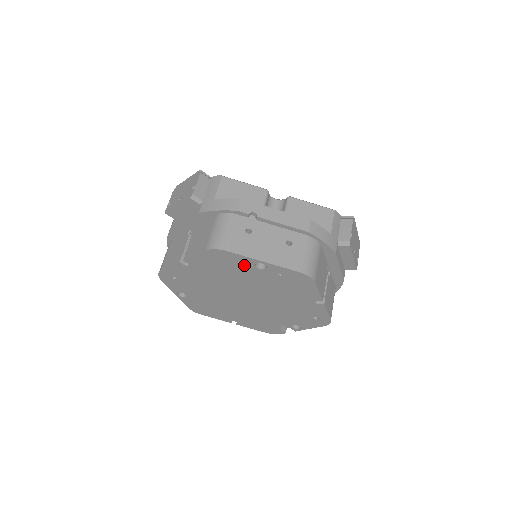
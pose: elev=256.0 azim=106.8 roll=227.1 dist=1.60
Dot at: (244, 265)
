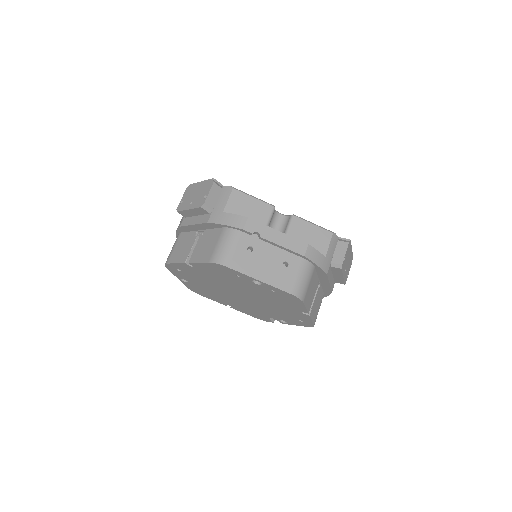
Dot at: (242, 278)
